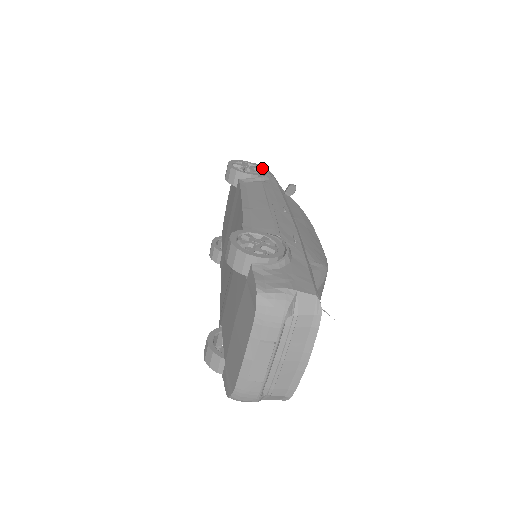
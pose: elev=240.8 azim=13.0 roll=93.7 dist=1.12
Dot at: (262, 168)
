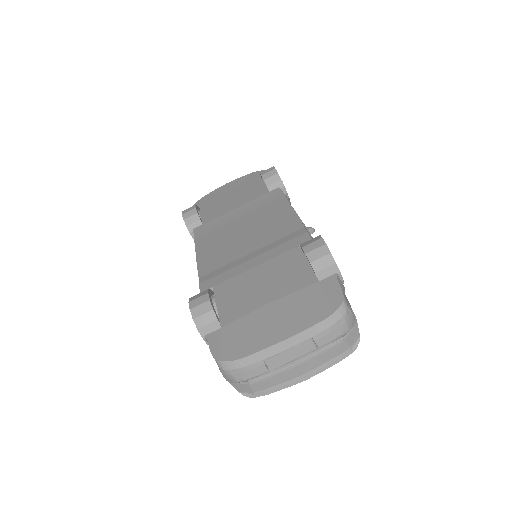
Dot at: occluded
